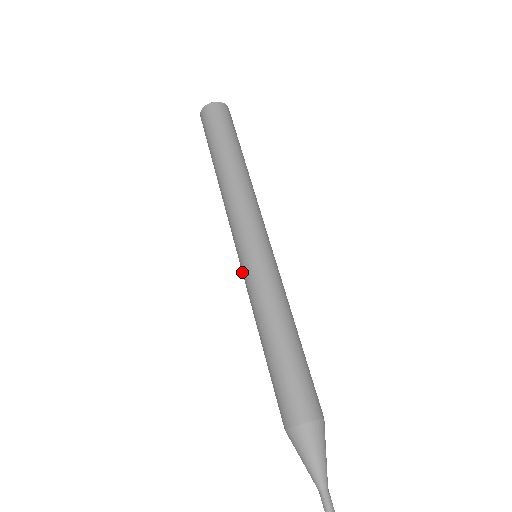
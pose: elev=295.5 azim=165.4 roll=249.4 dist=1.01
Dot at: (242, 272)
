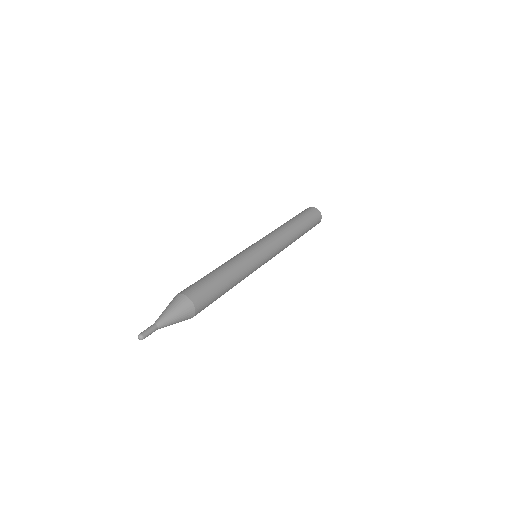
Dot at: occluded
